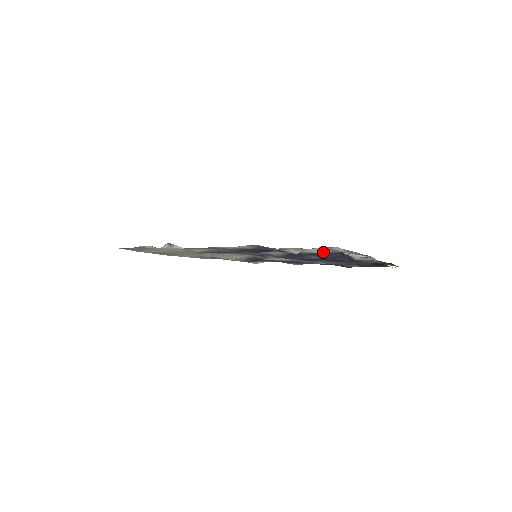
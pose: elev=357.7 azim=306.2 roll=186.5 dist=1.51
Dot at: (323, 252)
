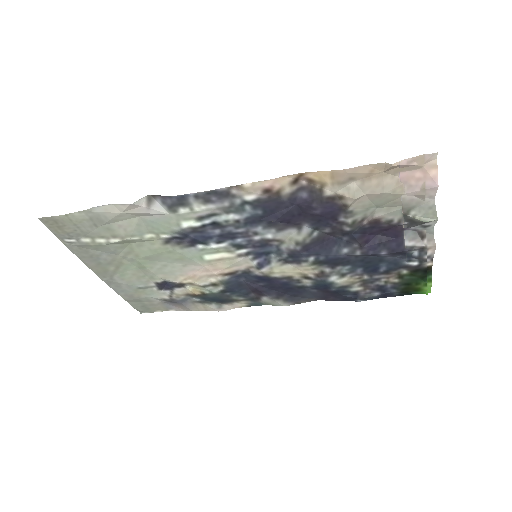
Dot at: (378, 216)
